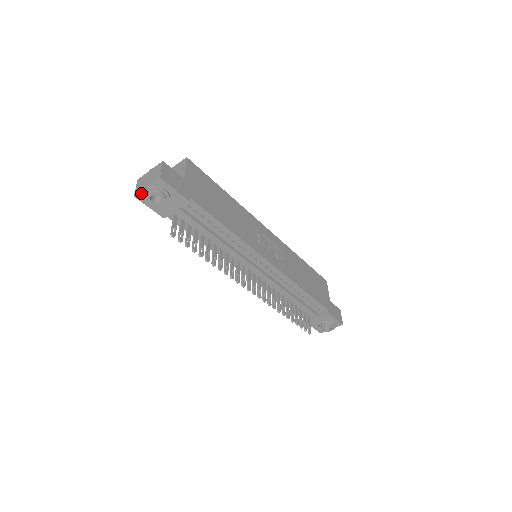
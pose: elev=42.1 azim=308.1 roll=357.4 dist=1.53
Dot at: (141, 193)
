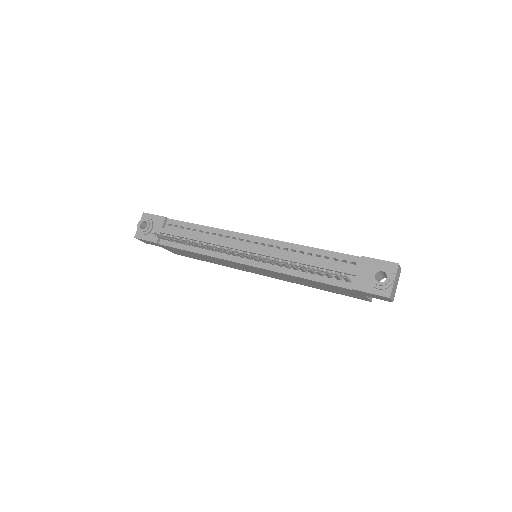
Dot at: (137, 232)
